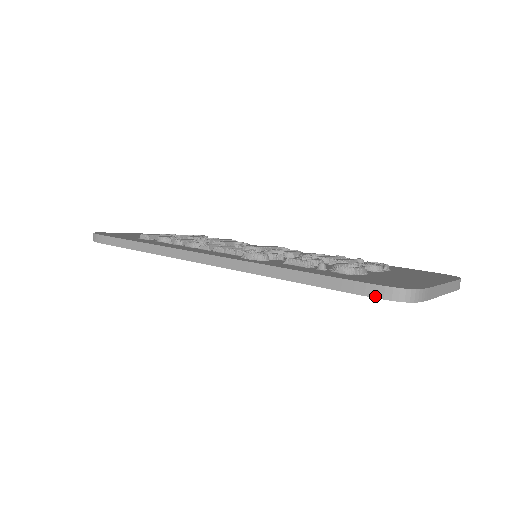
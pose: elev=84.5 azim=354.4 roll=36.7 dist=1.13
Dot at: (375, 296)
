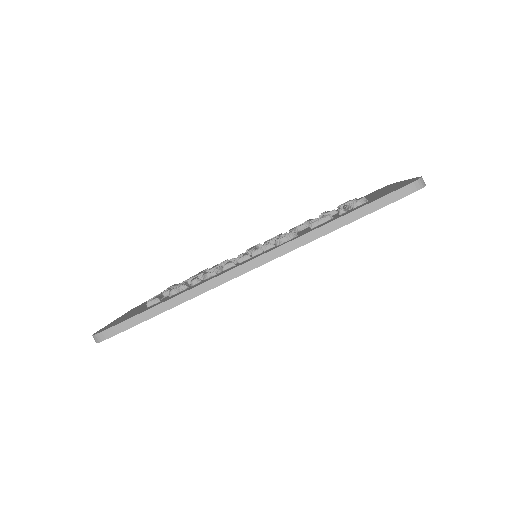
Dot at: (407, 194)
